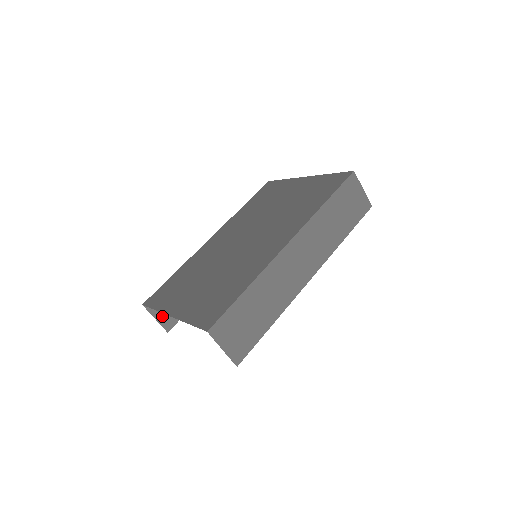
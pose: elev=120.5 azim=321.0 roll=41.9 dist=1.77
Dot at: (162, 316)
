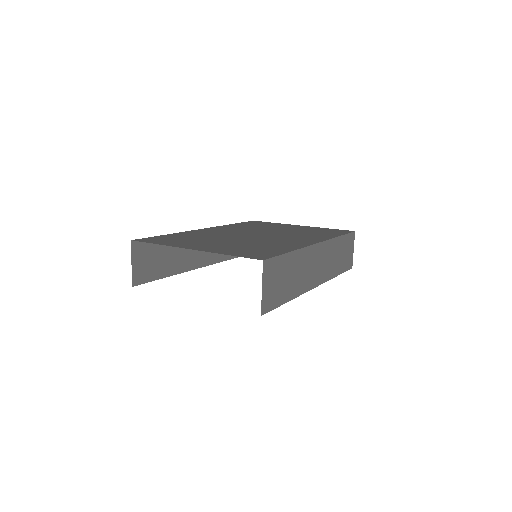
Dot at: (137, 266)
